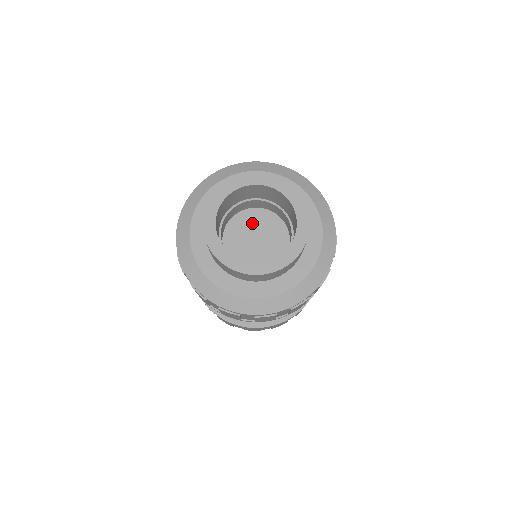
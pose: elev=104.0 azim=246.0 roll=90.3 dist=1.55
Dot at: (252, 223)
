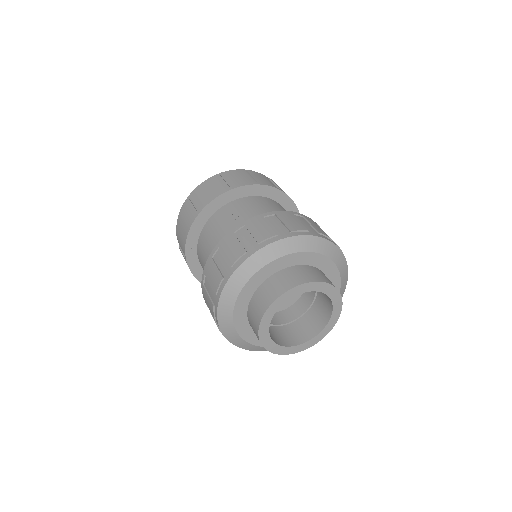
Dot at: occluded
